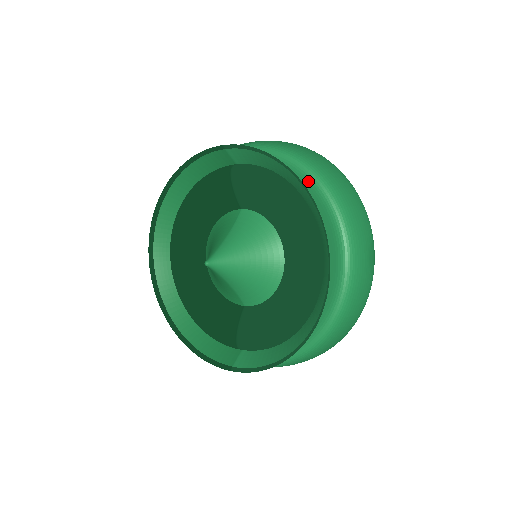
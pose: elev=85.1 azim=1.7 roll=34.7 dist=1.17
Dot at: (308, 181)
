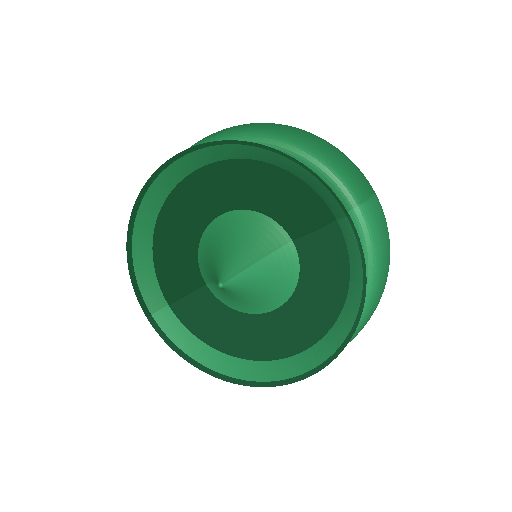
Dot at: occluded
